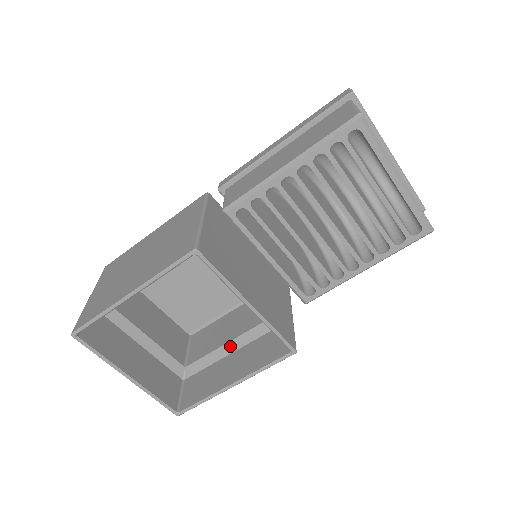
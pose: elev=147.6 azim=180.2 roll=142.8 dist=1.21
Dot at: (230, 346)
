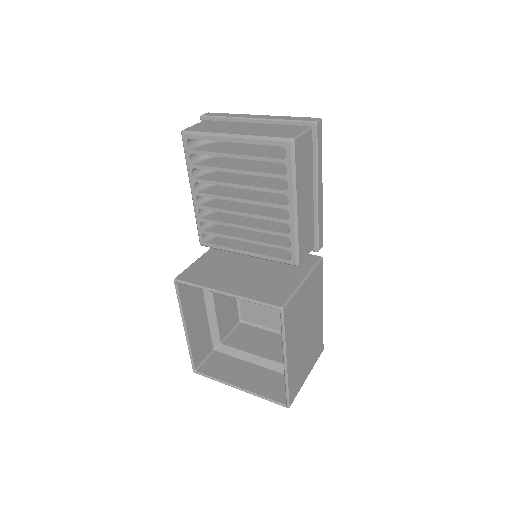
Dot at: occluded
